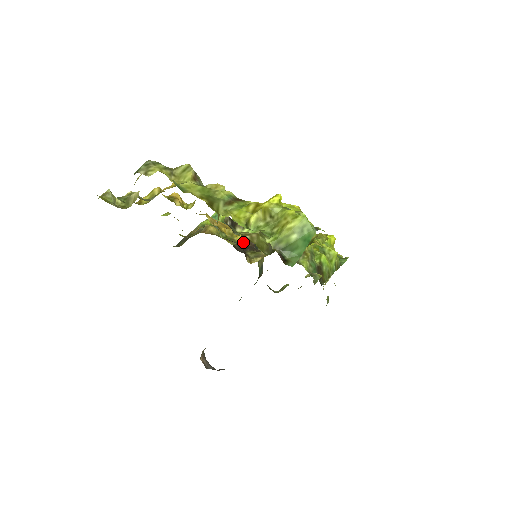
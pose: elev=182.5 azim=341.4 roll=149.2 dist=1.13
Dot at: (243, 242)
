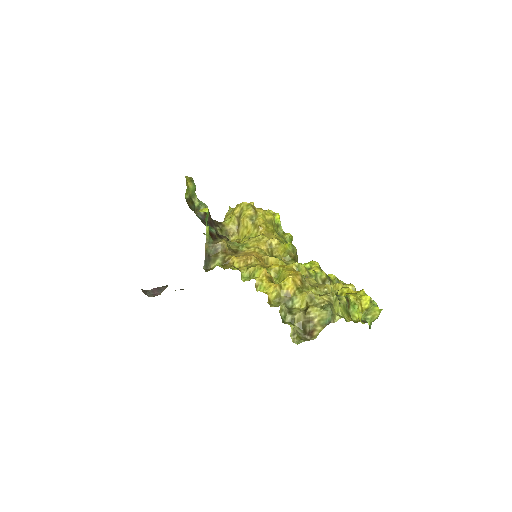
Dot at: occluded
